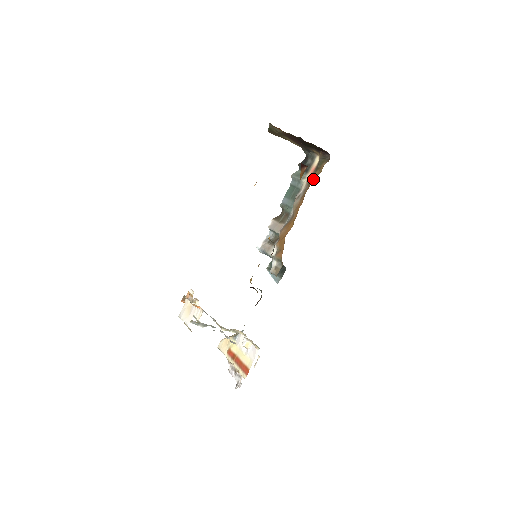
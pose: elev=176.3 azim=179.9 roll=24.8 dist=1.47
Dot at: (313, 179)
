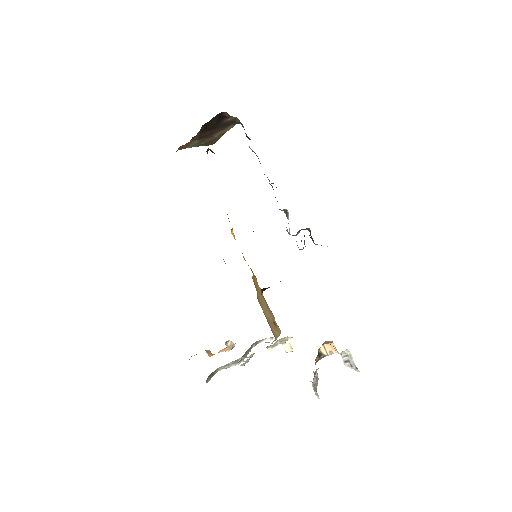
Dot at: occluded
